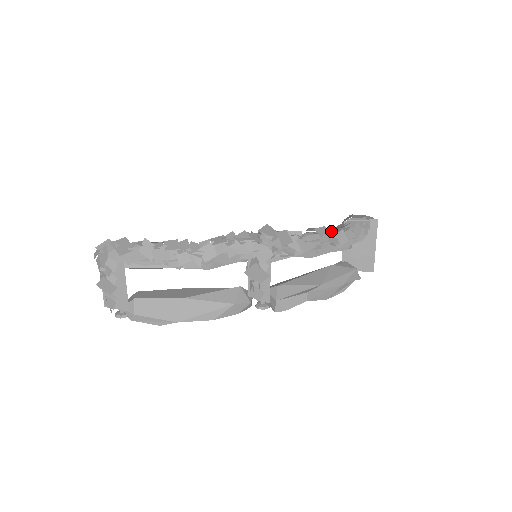
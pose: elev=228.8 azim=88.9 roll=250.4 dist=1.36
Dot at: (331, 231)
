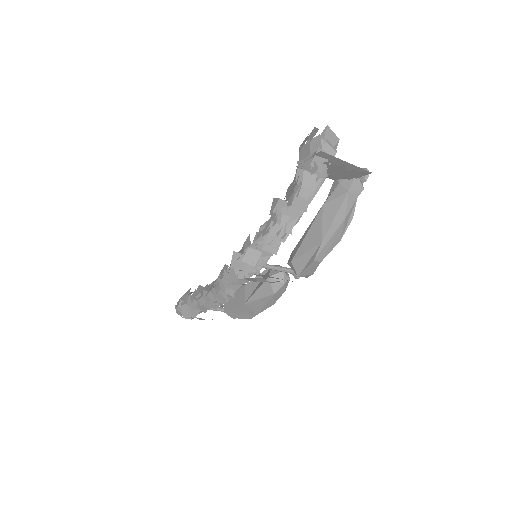
Dot at: (287, 202)
